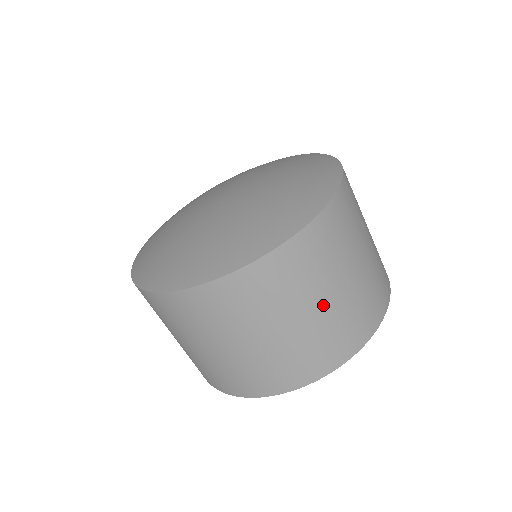
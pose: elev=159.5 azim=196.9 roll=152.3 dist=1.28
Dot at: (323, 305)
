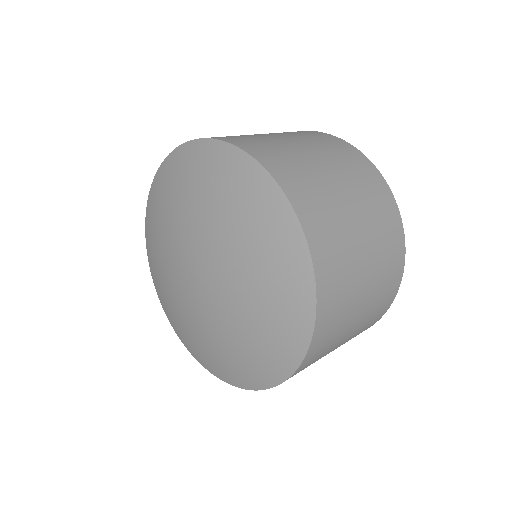
Dot at: (359, 318)
